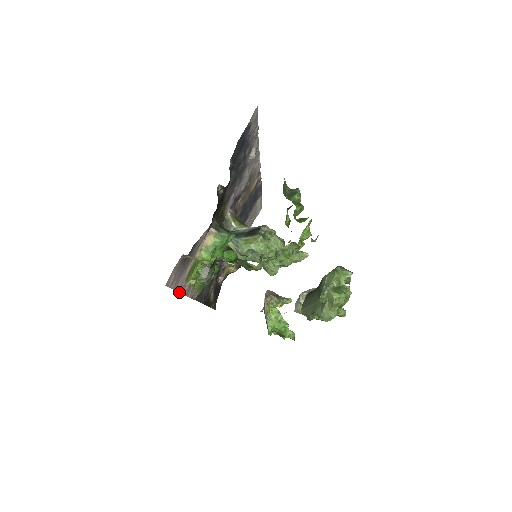
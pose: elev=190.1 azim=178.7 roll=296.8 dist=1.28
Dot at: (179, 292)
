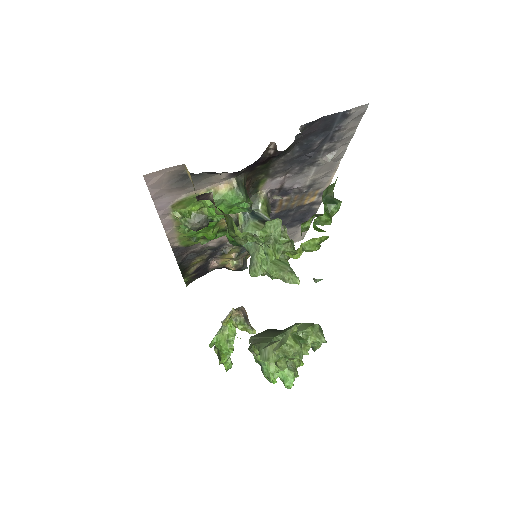
Dot at: (158, 211)
